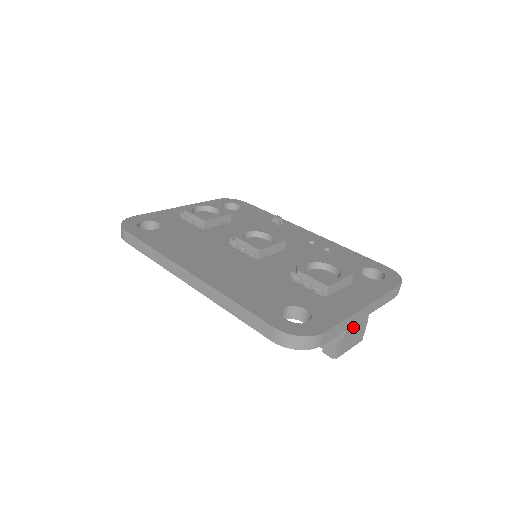
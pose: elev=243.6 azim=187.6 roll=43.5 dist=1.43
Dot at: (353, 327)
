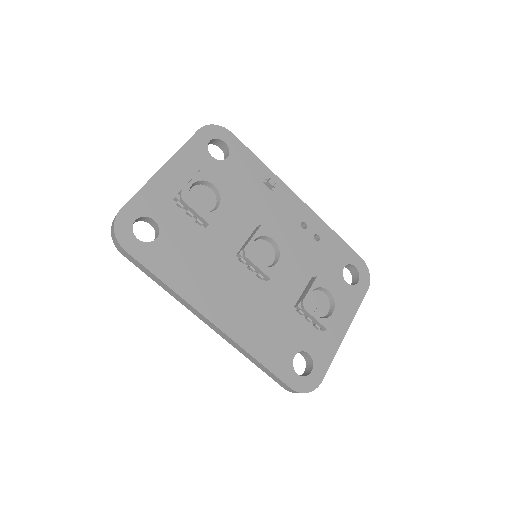
Dot at: occluded
